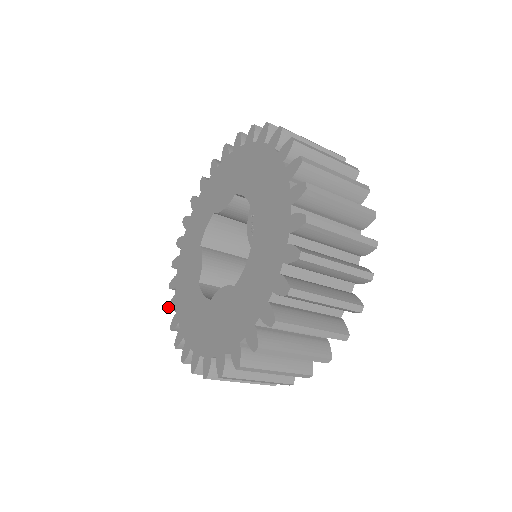
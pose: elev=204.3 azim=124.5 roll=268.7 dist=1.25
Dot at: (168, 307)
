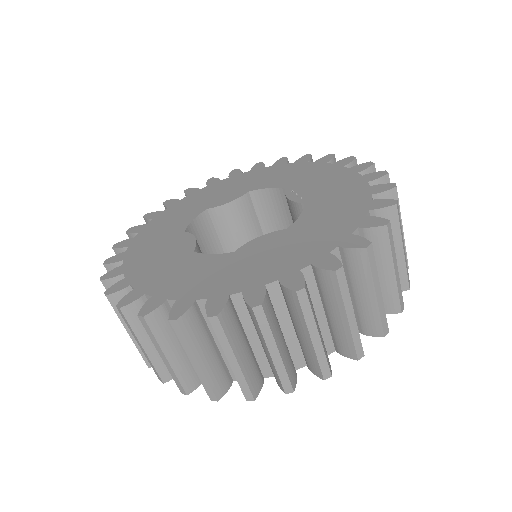
Dot at: (104, 293)
